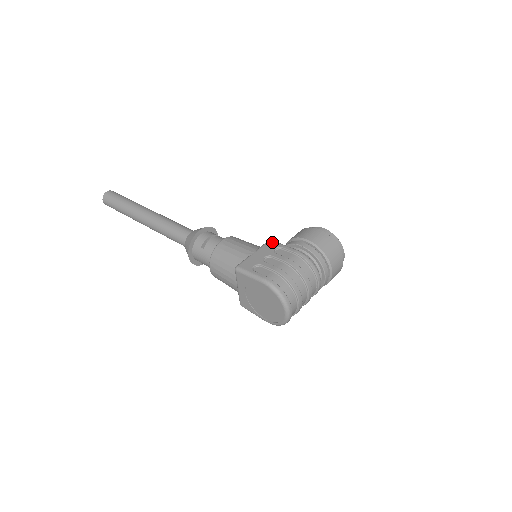
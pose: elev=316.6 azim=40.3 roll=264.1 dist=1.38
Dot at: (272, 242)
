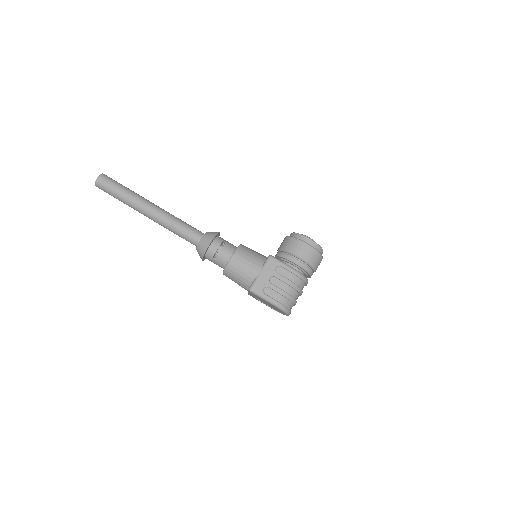
Dot at: (273, 260)
